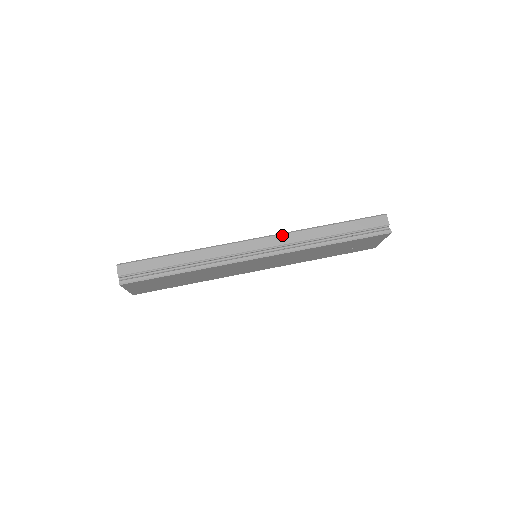
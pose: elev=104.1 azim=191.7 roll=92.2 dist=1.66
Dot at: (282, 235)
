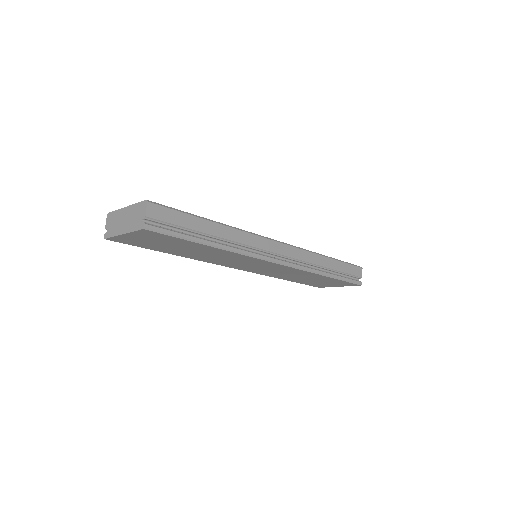
Dot at: (299, 249)
